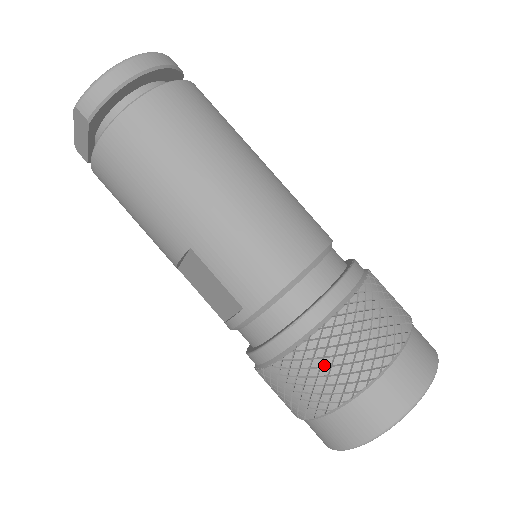
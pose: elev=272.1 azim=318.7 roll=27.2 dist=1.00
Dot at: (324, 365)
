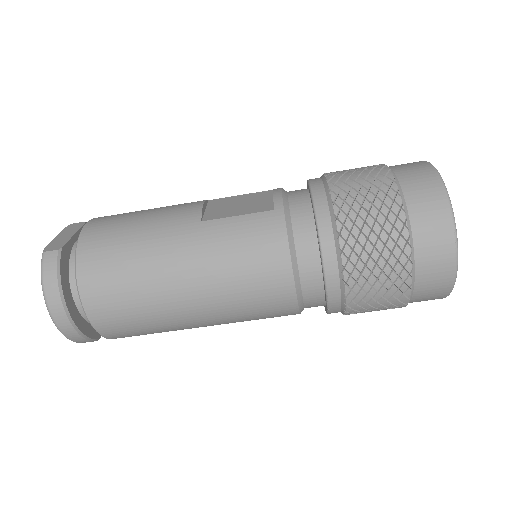
Dot at: (371, 310)
